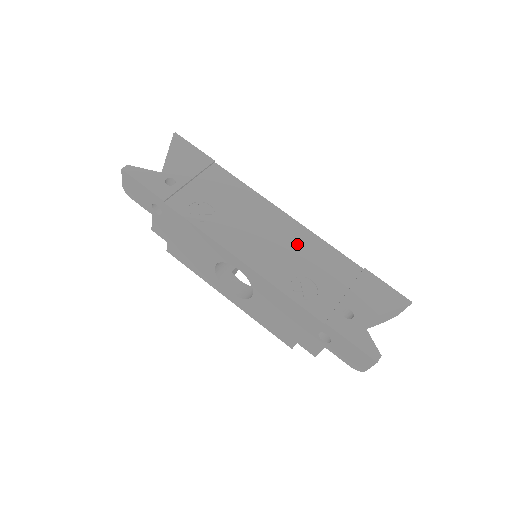
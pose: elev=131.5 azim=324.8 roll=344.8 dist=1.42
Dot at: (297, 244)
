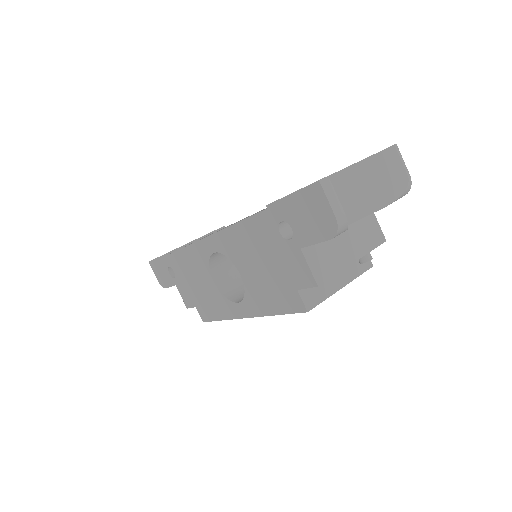
Dot at: occluded
